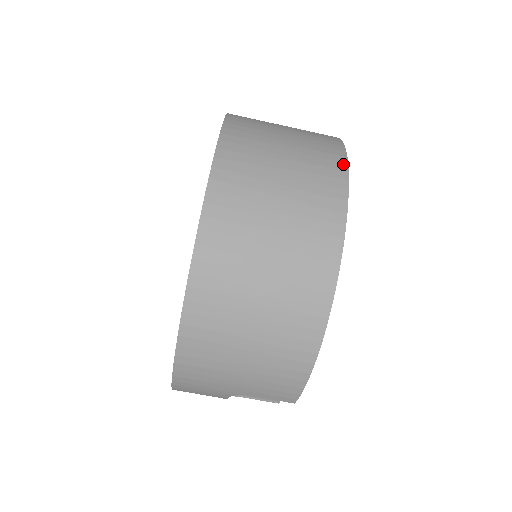
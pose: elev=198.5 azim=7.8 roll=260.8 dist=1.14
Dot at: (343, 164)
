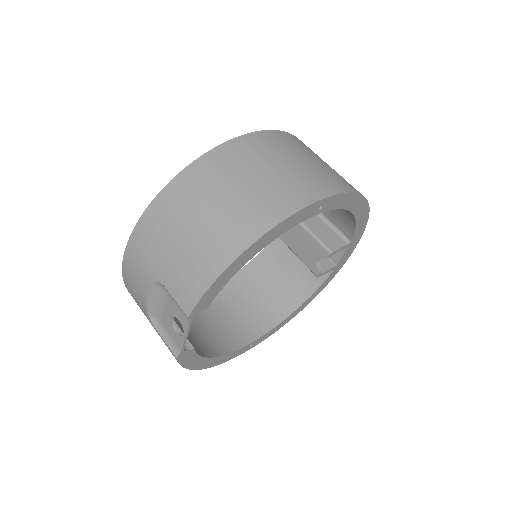
Dot at: (353, 190)
